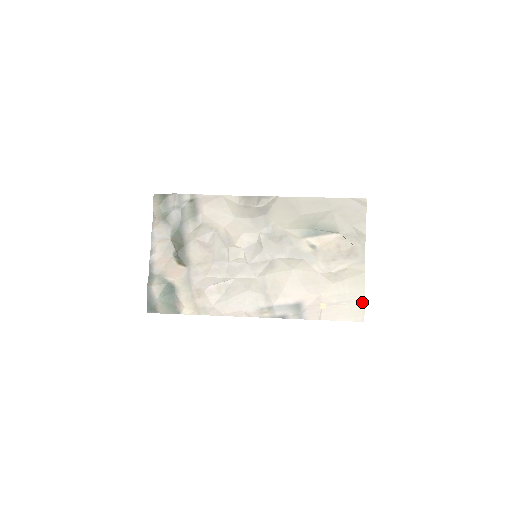
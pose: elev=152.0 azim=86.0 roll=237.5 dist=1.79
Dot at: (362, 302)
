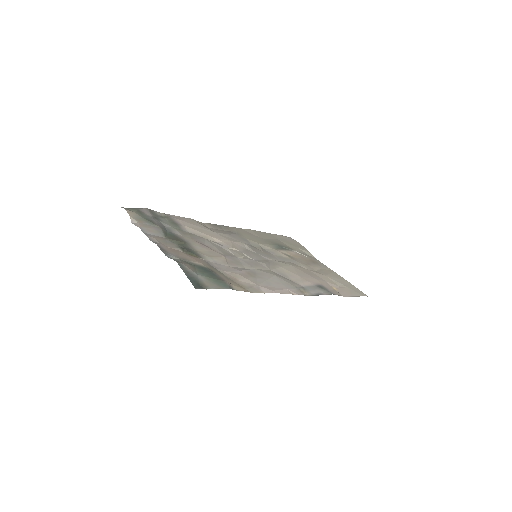
Dot at: (353, 286)
